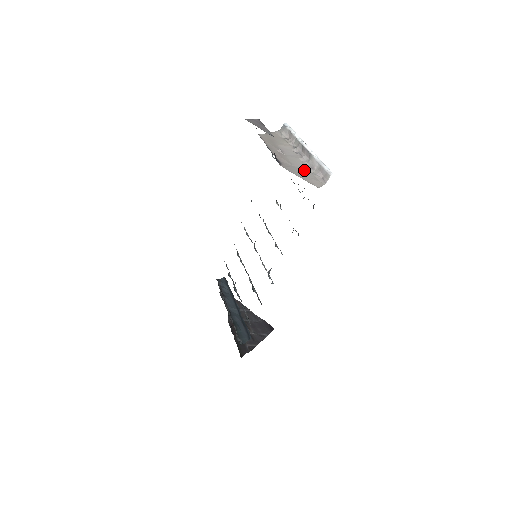
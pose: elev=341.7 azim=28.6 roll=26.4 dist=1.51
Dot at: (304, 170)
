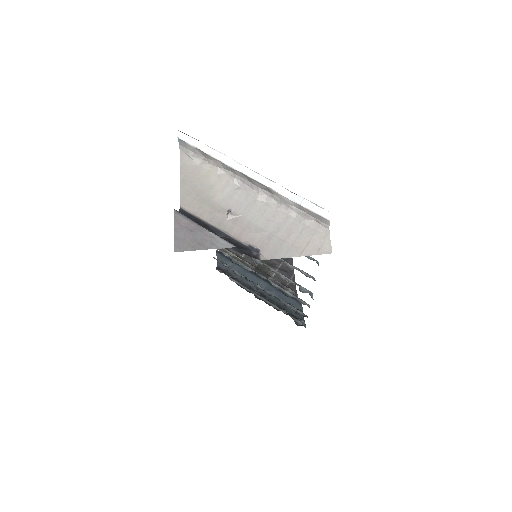
Dot at: (285, 225)
